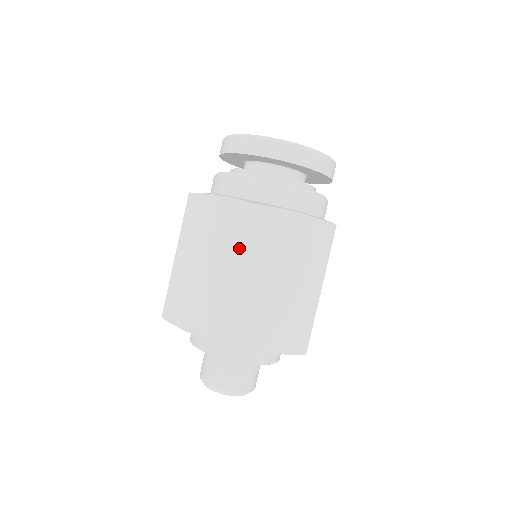
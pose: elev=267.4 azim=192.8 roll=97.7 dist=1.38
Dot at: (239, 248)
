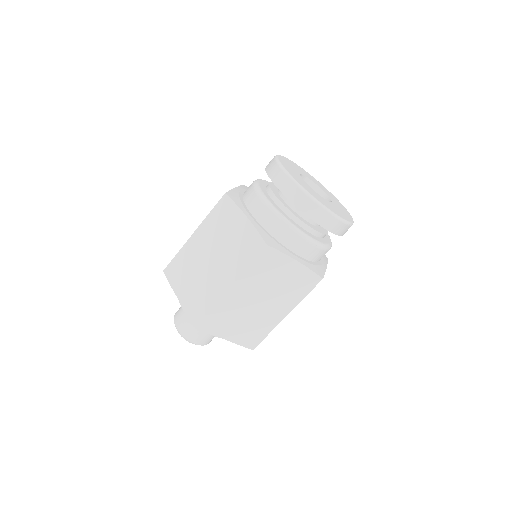
Dot at: (295, 301)
